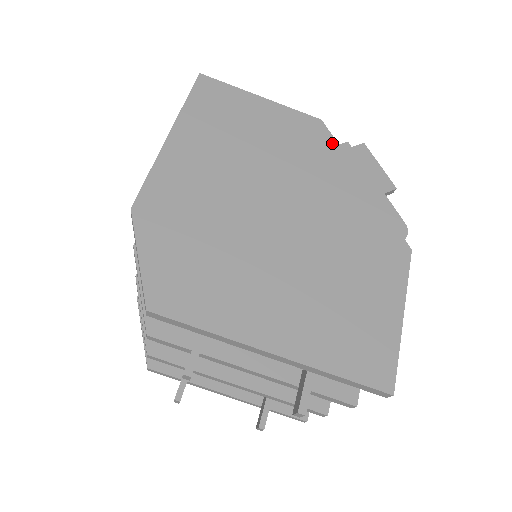
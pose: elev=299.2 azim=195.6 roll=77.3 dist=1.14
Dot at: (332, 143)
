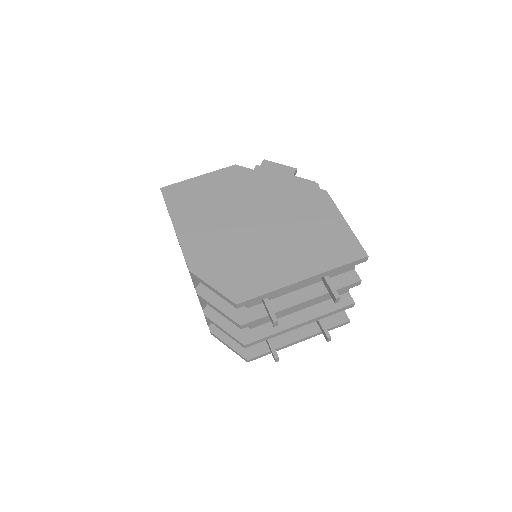
Dot at: (250, 171)
